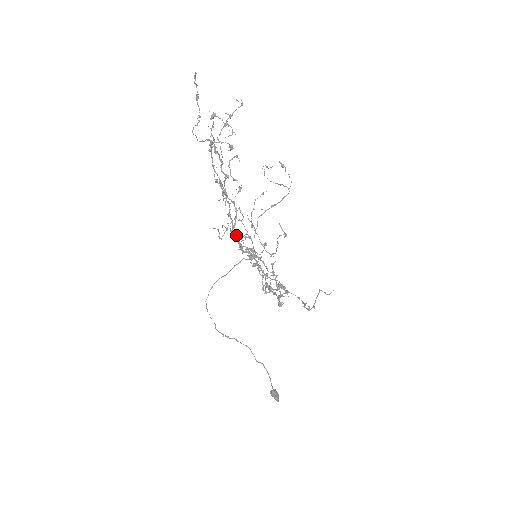
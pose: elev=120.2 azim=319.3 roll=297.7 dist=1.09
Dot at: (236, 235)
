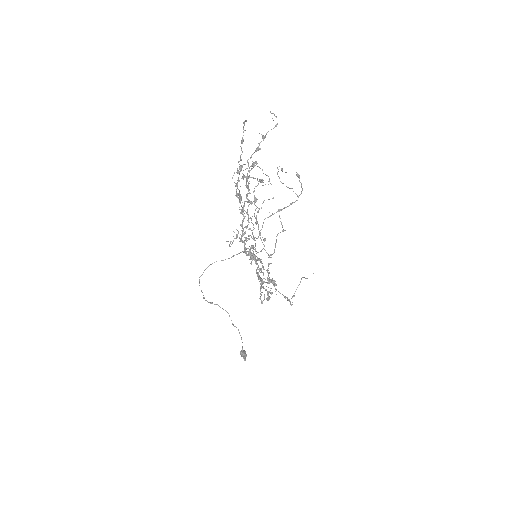
Dot at: (243, 241)
